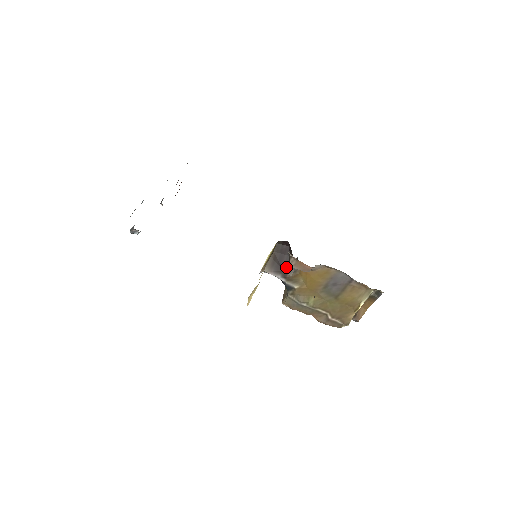
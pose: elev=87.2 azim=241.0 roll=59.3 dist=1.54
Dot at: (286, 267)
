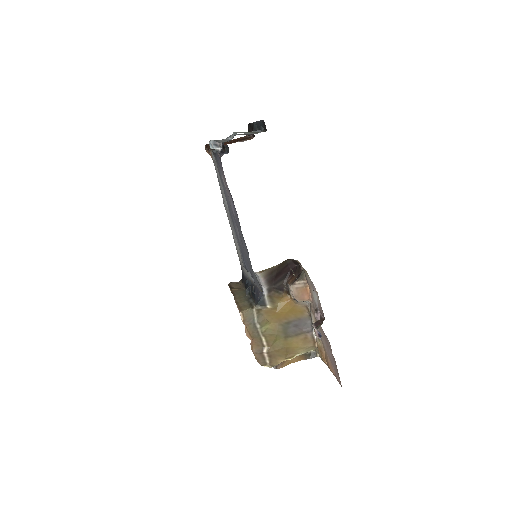
Dot at: (276, 284)
